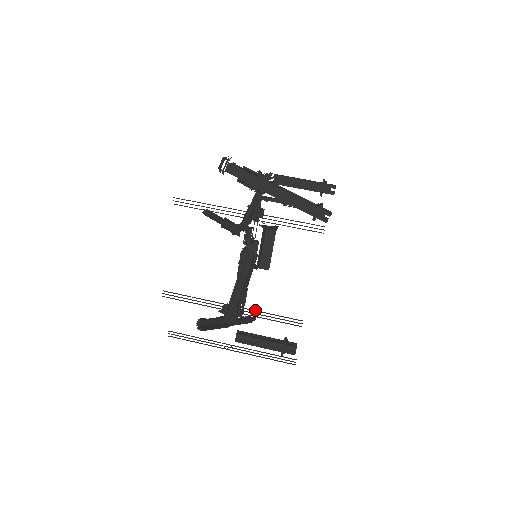
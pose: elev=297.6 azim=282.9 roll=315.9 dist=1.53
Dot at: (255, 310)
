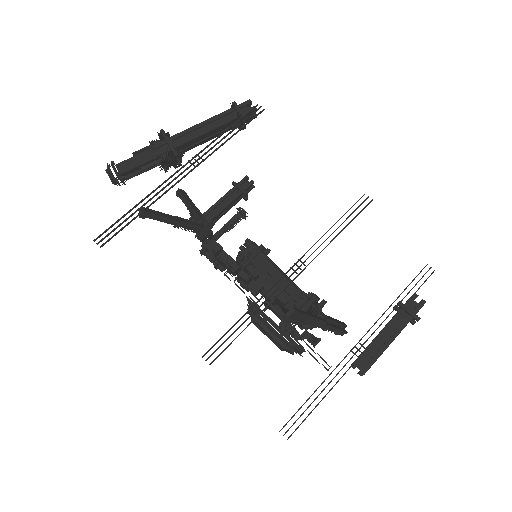
Dot at: (314, 244)
